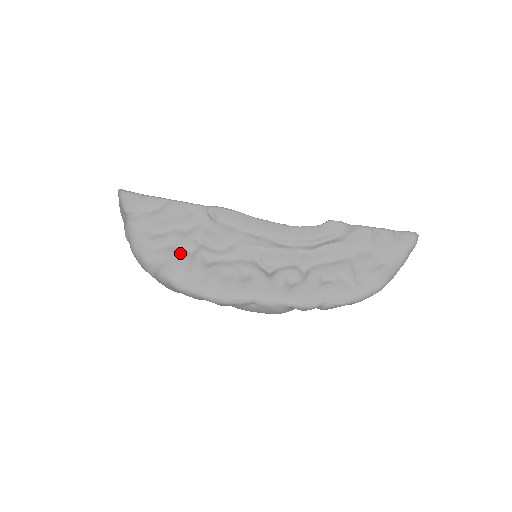
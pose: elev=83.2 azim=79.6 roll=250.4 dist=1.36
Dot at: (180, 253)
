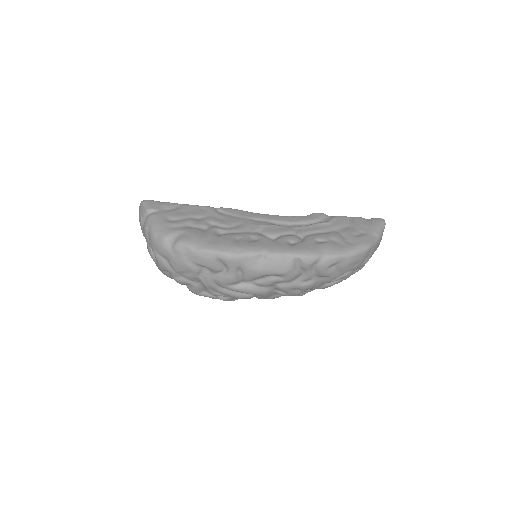
Dot at: (195, 229)
